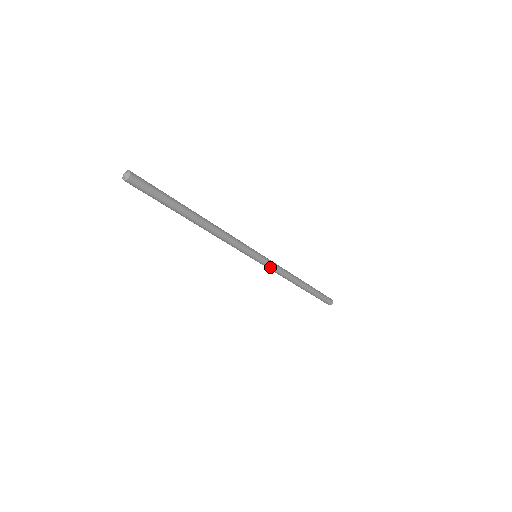
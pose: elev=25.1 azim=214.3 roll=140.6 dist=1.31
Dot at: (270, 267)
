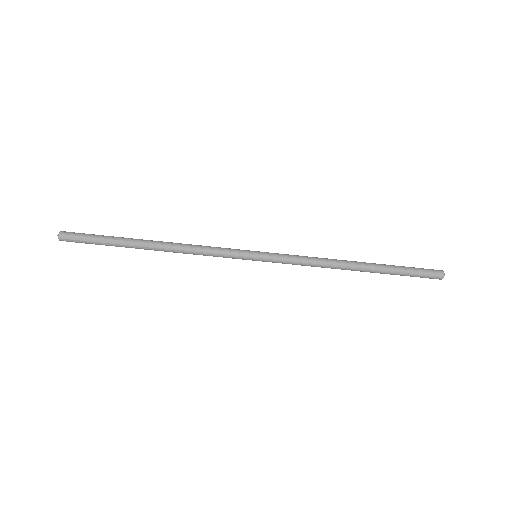
Dot at: (283, 263)
